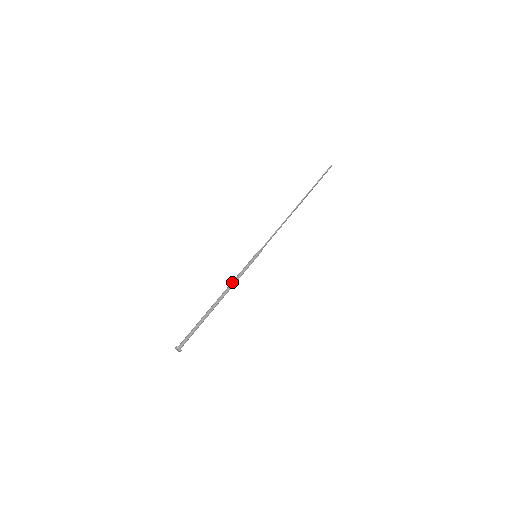
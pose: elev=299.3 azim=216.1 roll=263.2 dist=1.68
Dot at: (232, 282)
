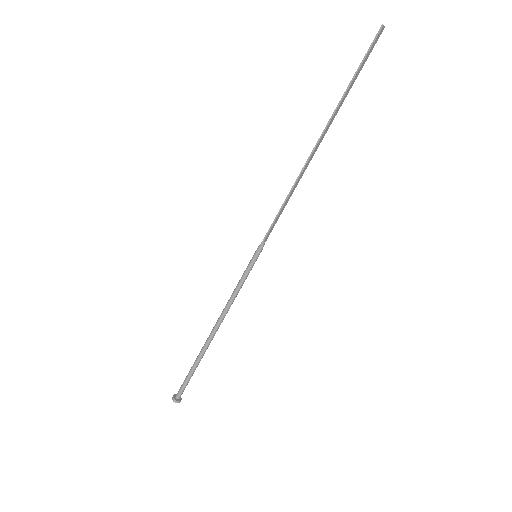
Dot at: (226, 304)
